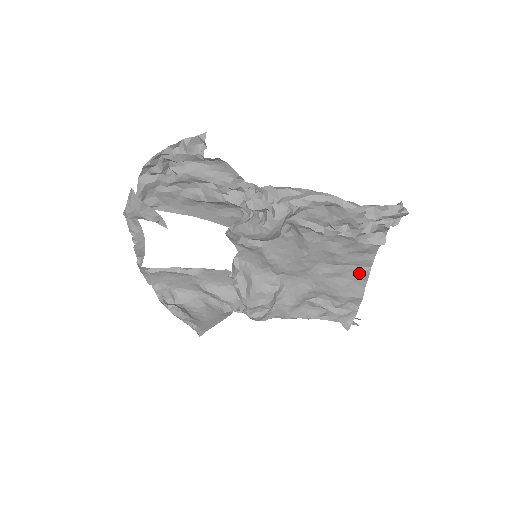
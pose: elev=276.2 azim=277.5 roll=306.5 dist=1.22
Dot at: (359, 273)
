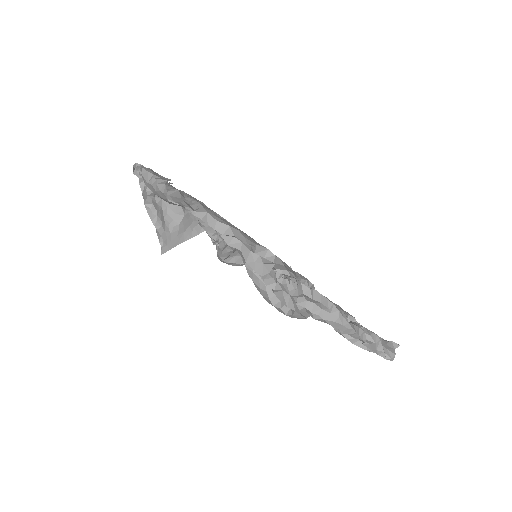
Dot at: occluded
